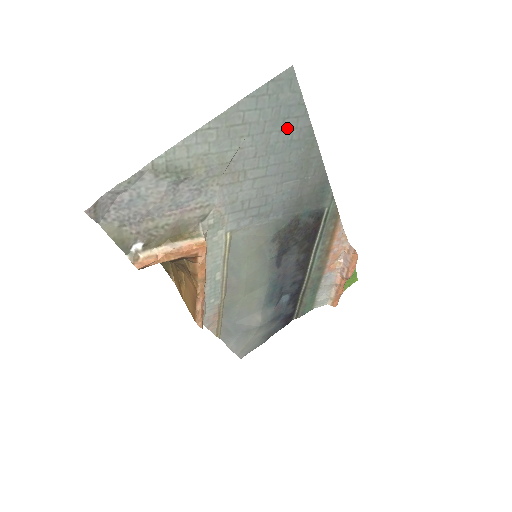
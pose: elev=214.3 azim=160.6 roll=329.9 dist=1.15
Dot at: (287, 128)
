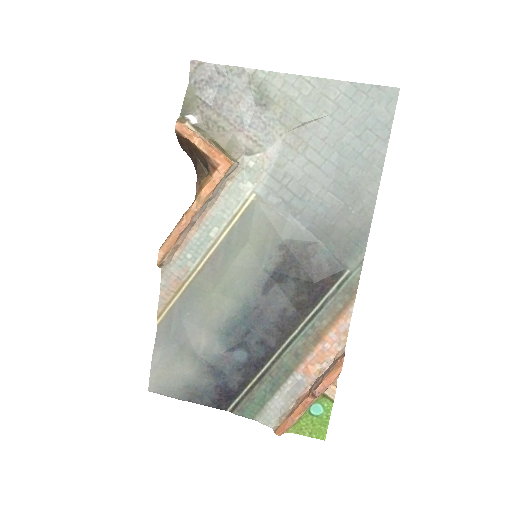
Dot at: (364, 139)
